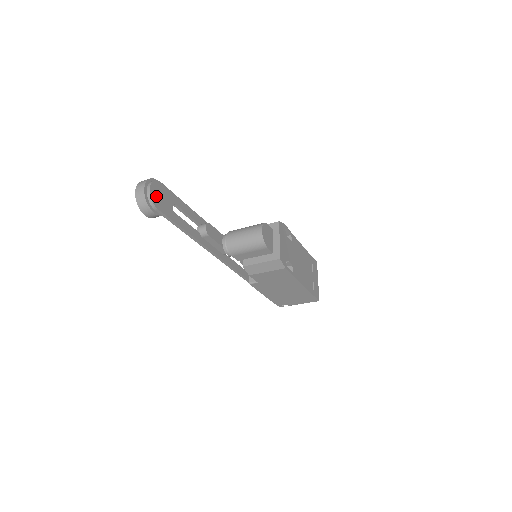
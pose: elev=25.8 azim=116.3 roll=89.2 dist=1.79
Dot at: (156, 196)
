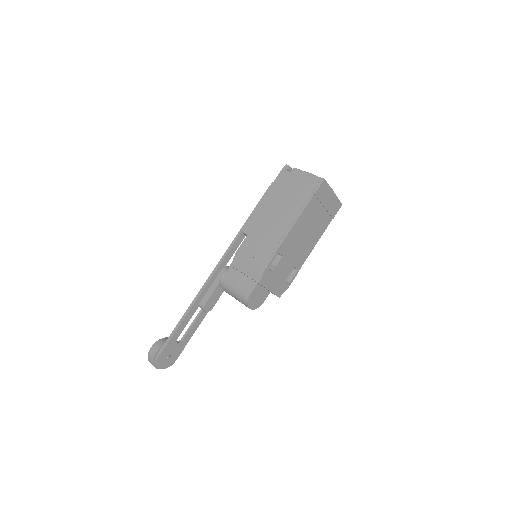
Dot at: (167, 362)
